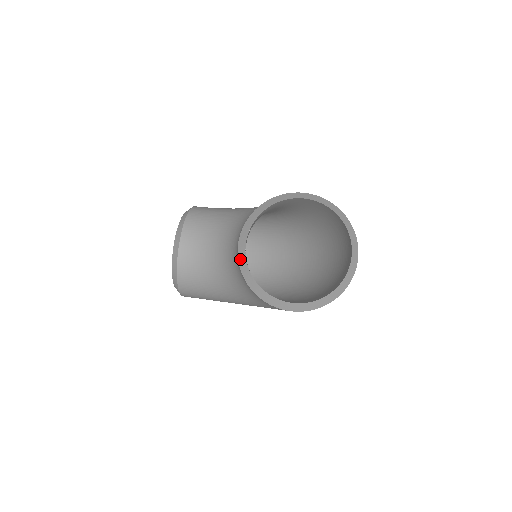
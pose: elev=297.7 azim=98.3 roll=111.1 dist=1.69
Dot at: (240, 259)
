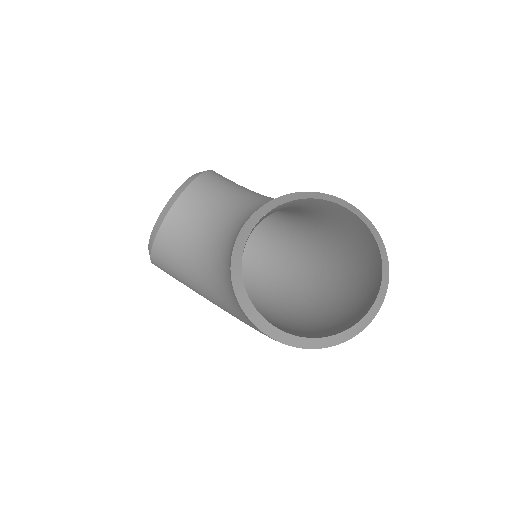
Dot at: (237, 244)
